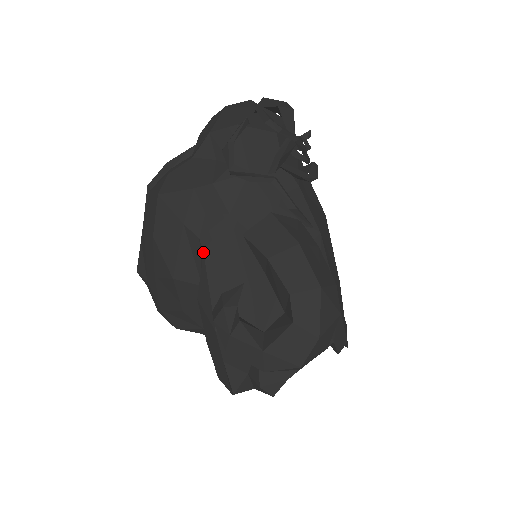
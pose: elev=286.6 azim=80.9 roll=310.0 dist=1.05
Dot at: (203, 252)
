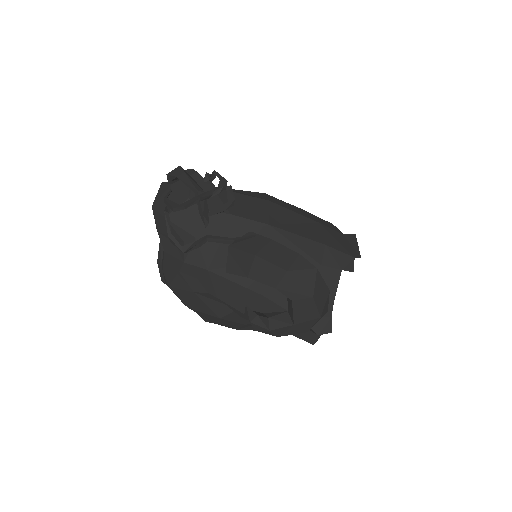
Dot at: occluded
